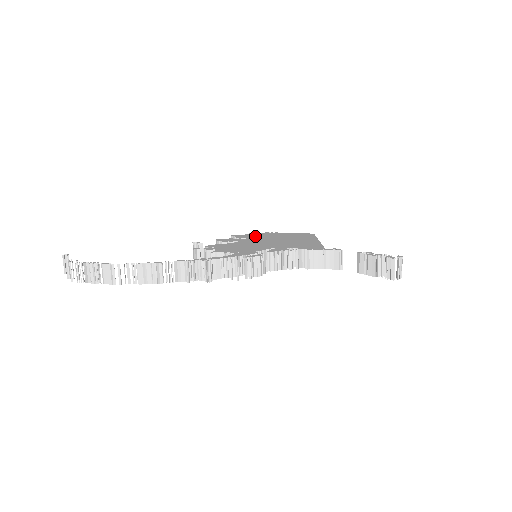
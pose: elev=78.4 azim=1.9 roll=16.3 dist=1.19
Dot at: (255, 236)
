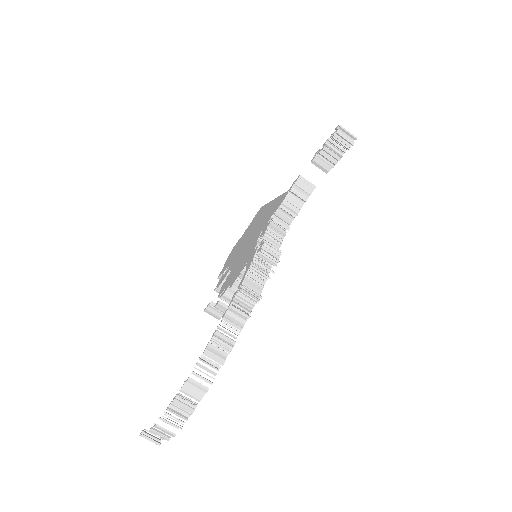
Dot at: (232, 256)
